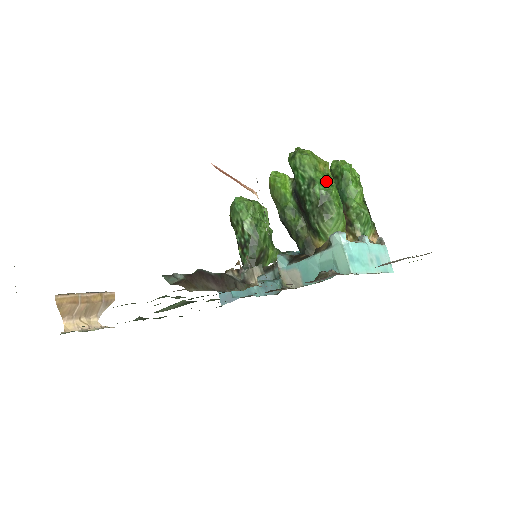
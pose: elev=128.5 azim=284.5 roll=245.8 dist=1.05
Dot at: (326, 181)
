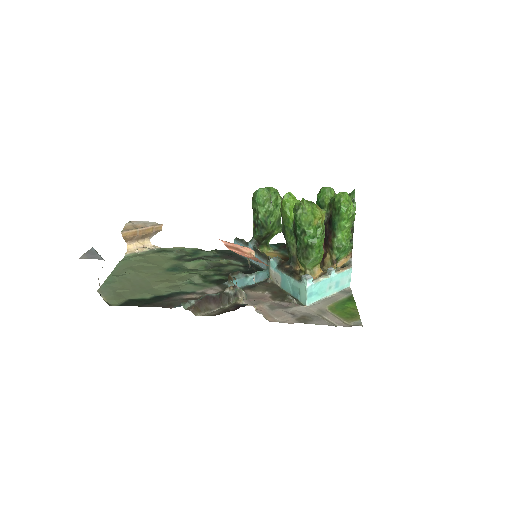
Dot at: (315, 234)
